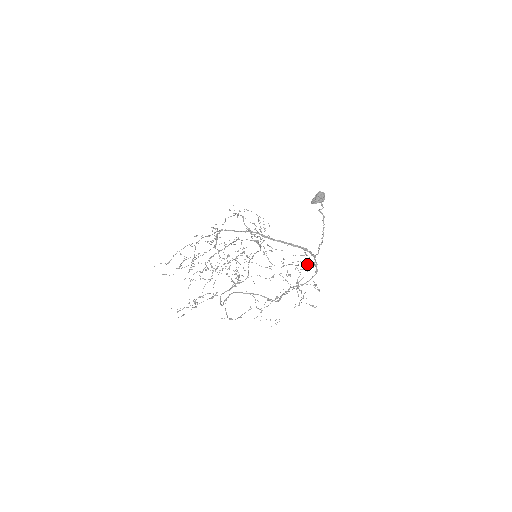
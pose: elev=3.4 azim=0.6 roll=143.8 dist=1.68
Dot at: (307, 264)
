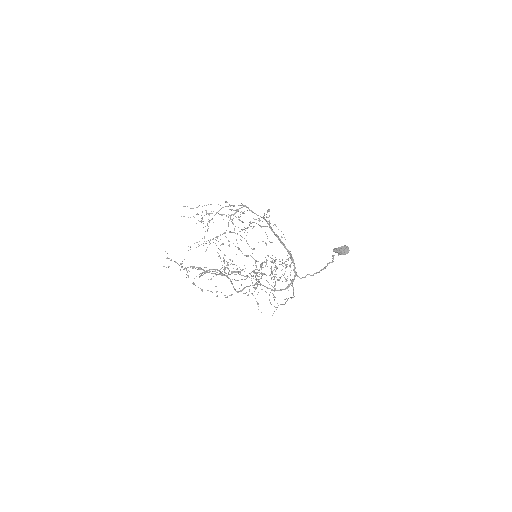
Dot at: occluded
